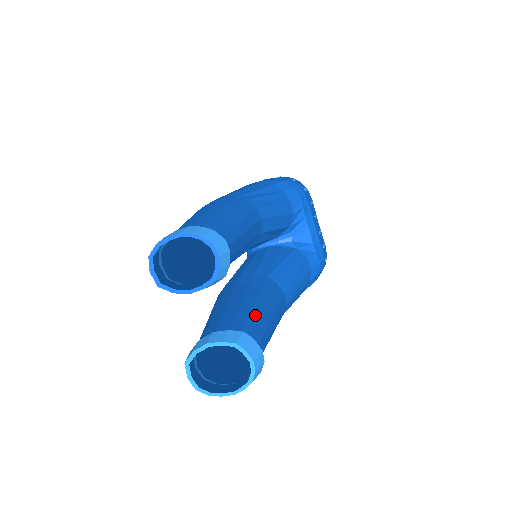
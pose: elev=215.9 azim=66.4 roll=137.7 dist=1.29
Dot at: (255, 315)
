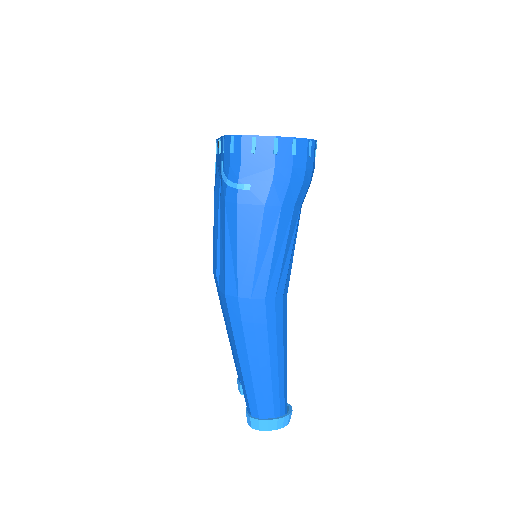
Dot at: occluded
